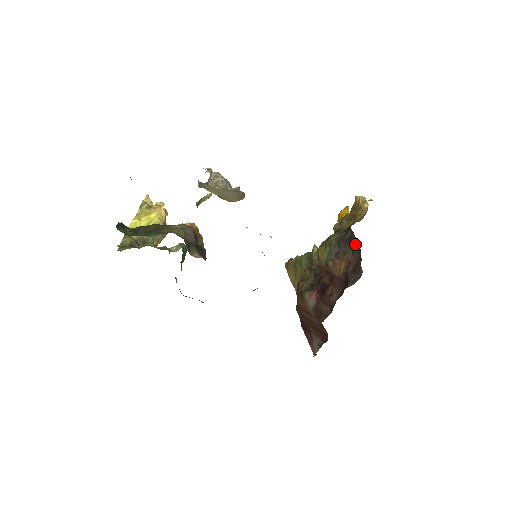
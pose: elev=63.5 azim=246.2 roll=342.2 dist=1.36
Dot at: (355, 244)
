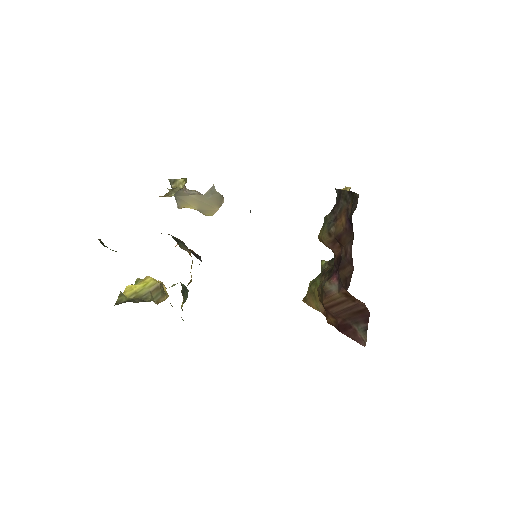
Dot at: (345, 194)
